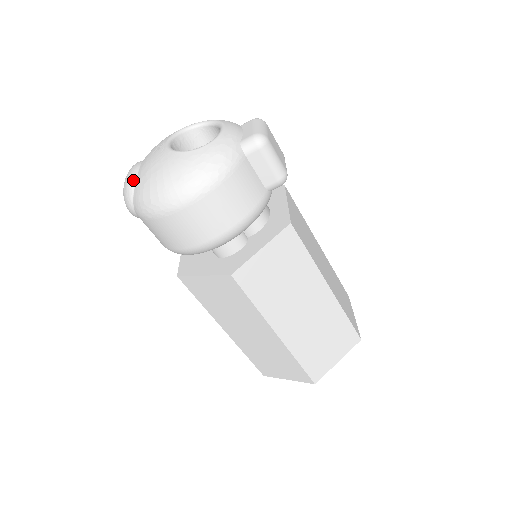
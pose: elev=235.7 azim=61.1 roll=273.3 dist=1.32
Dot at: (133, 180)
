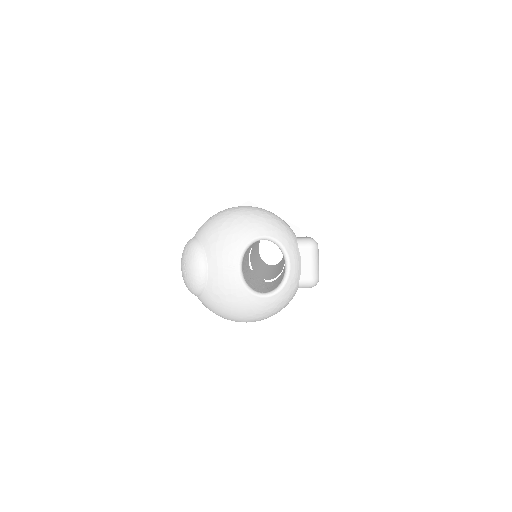
Dot at: (203, 287)
